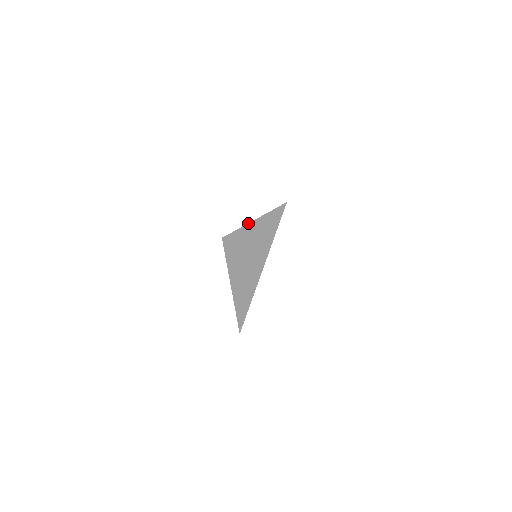
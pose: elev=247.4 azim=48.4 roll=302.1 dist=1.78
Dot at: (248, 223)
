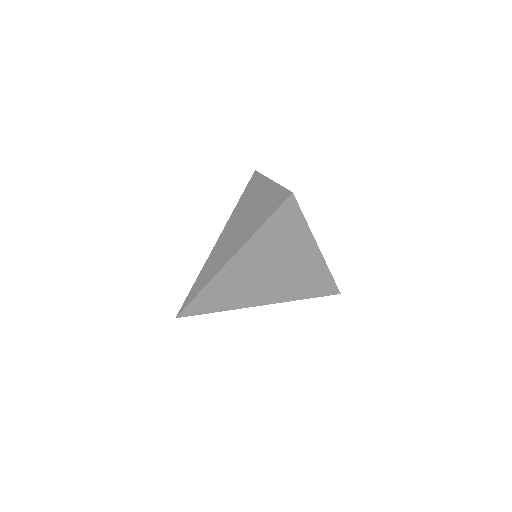
Dot at: (276, 183)
